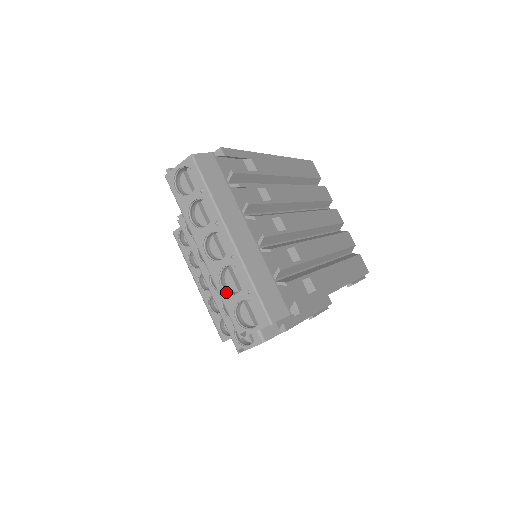
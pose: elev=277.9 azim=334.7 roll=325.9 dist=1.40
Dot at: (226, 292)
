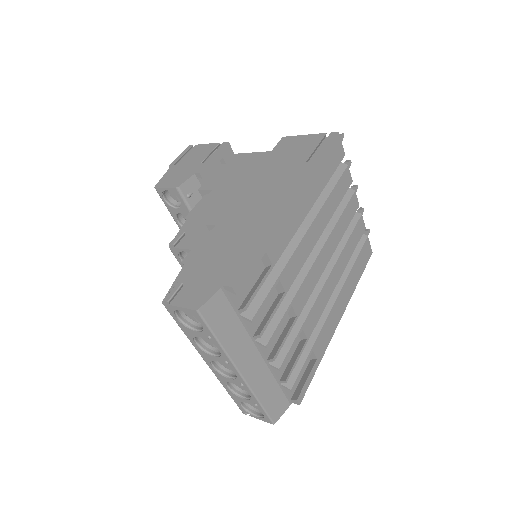
Dot at: (232, 392)
